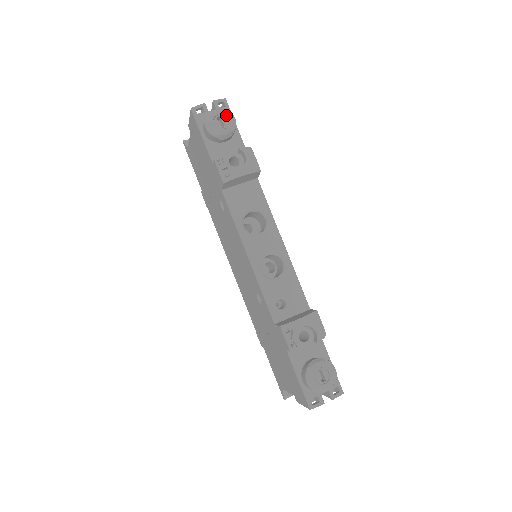
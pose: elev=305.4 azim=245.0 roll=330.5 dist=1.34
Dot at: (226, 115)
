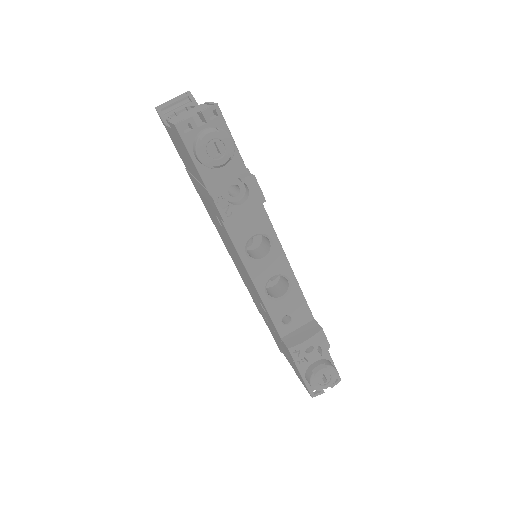
Dot at: (222, 138)
